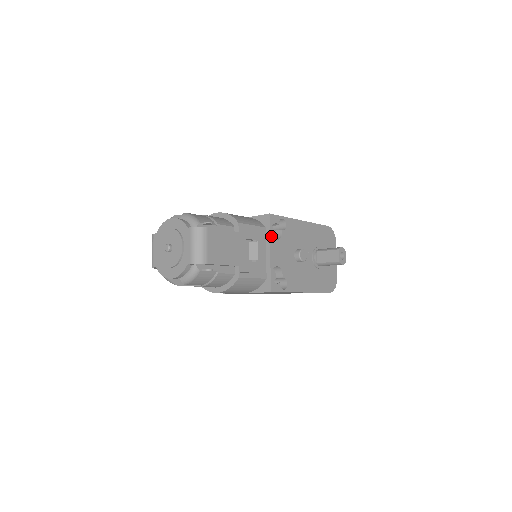
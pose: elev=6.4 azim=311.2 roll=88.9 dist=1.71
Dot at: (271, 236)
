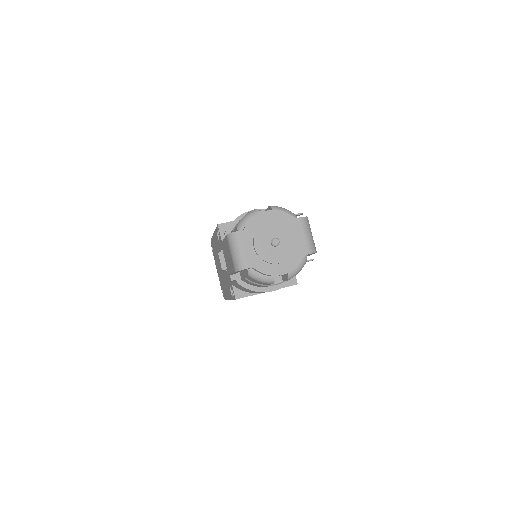
Dot at: occluded
